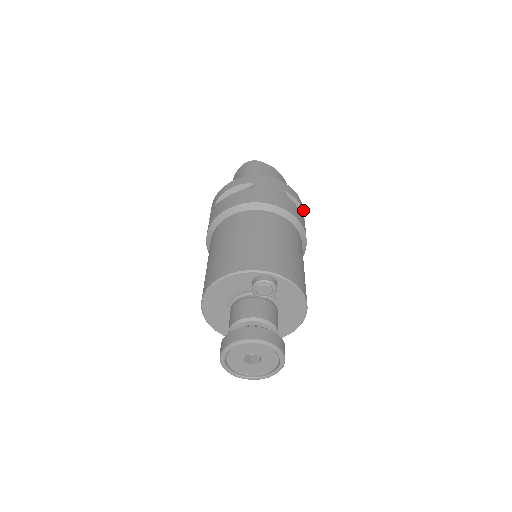
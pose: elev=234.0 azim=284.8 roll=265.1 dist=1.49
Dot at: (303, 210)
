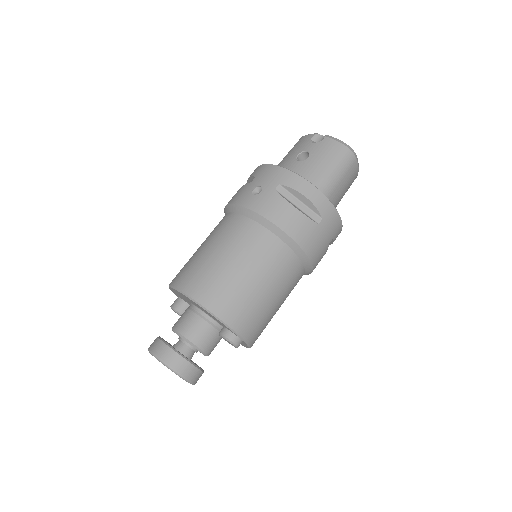
Dot at: occluded
